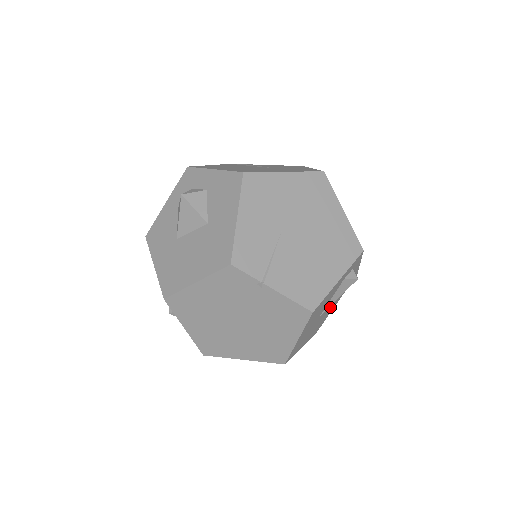
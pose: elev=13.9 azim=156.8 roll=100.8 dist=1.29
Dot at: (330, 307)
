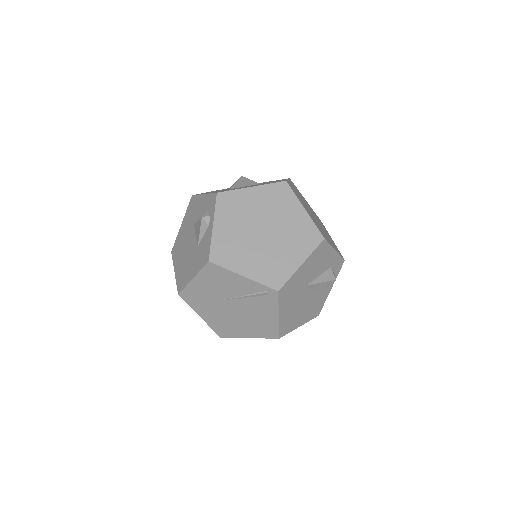
Dot at: (304, 306)
